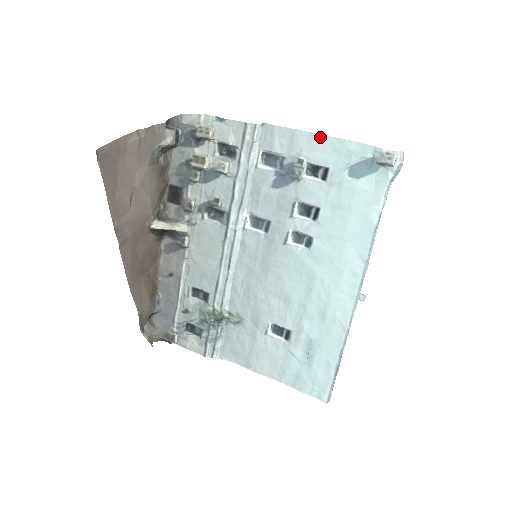
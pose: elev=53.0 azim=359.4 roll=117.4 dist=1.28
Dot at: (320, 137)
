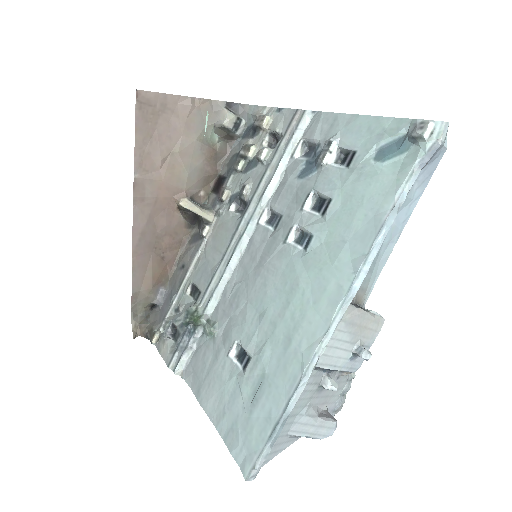
Dot at: (359, 117)
